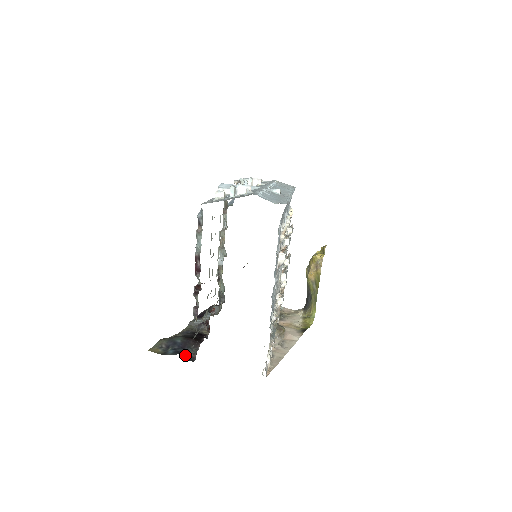
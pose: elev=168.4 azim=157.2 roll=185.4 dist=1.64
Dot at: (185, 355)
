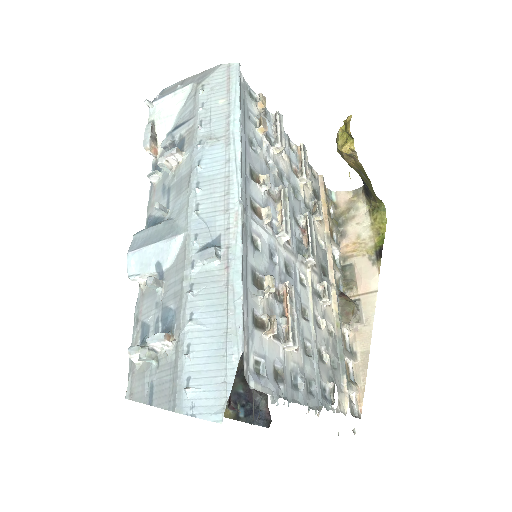
Dot at: occluded
